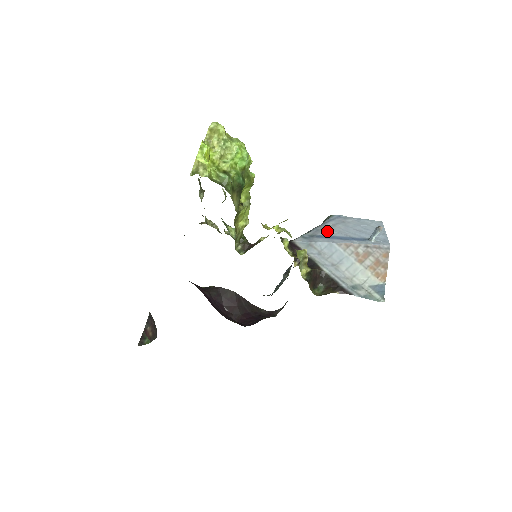
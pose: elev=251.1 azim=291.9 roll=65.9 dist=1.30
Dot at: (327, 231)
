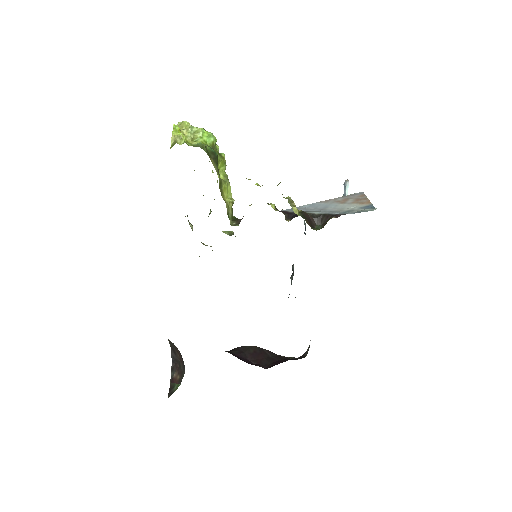
Dot at: occluded
